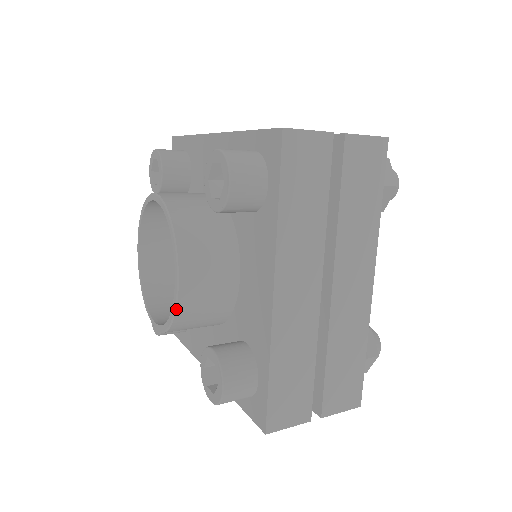
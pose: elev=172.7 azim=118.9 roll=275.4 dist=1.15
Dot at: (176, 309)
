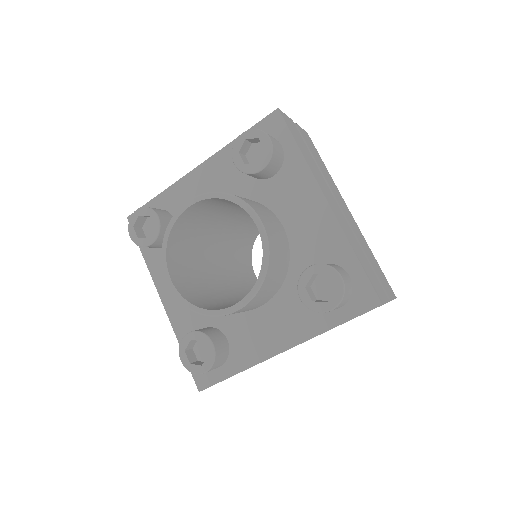
Dot at: (216, 316)
